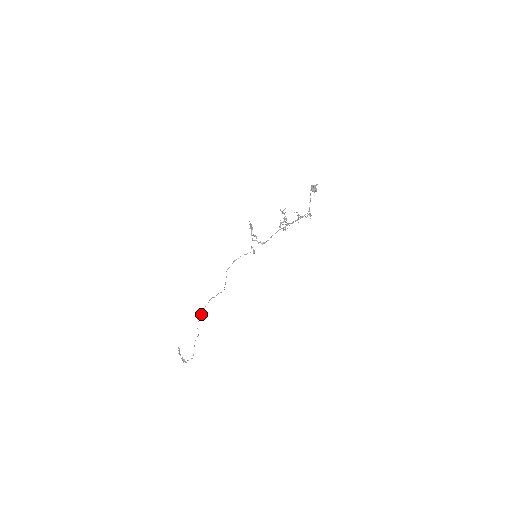
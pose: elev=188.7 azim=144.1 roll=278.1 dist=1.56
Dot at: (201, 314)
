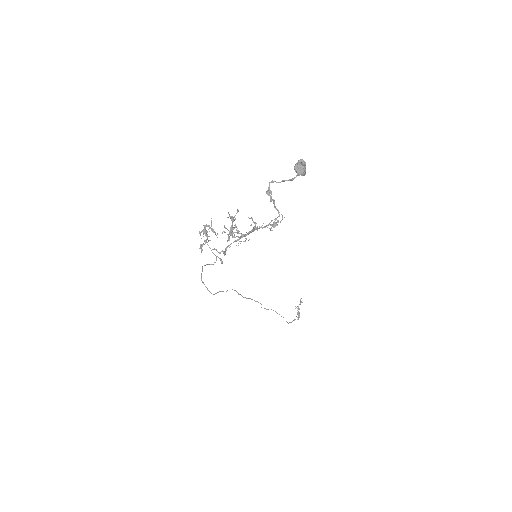
Dot at: (243, 297)
